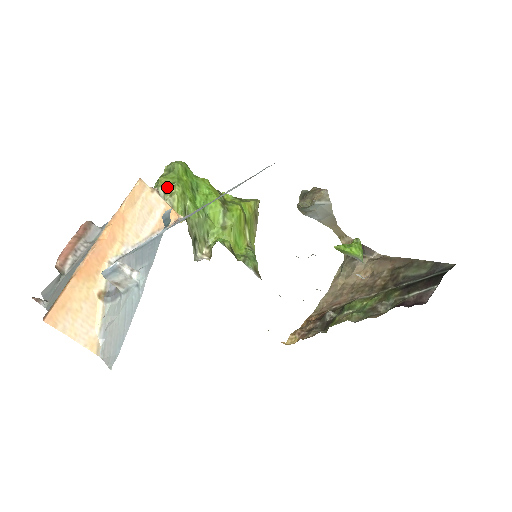
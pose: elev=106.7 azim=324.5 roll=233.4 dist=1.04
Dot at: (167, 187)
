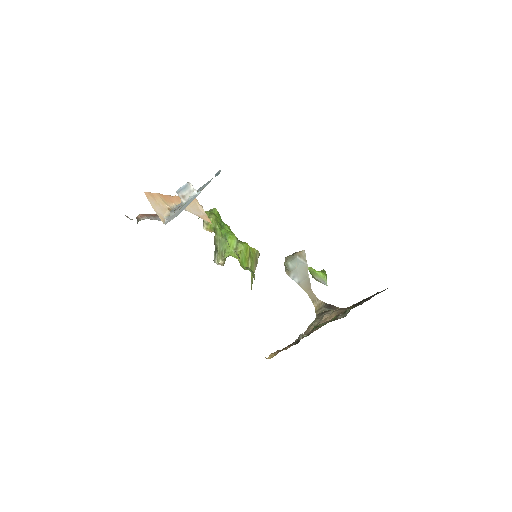
Dot at: (207, 215)
